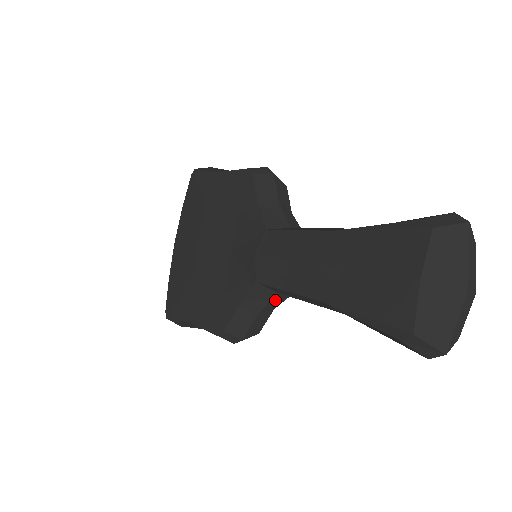
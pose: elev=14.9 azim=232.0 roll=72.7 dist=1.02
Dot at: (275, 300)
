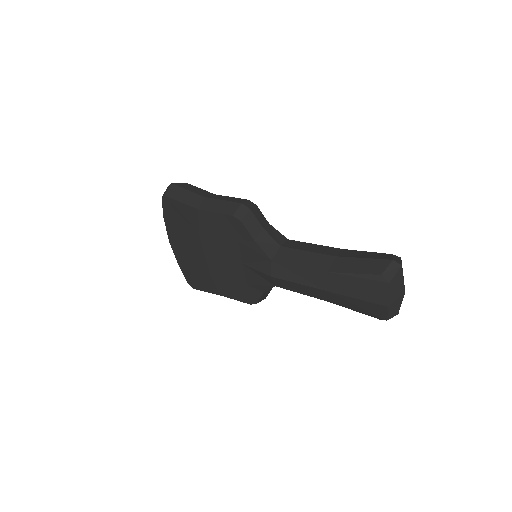
Dot at: occluded
